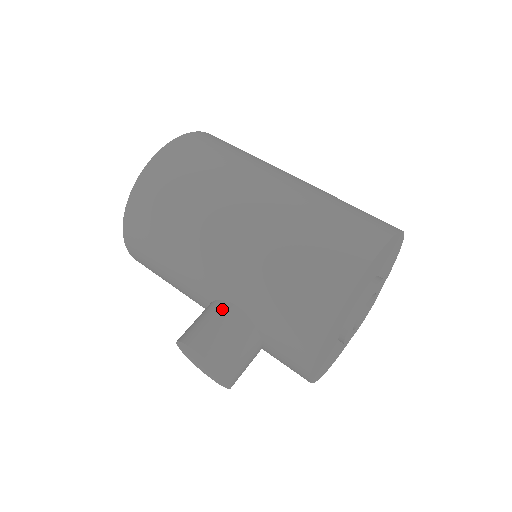
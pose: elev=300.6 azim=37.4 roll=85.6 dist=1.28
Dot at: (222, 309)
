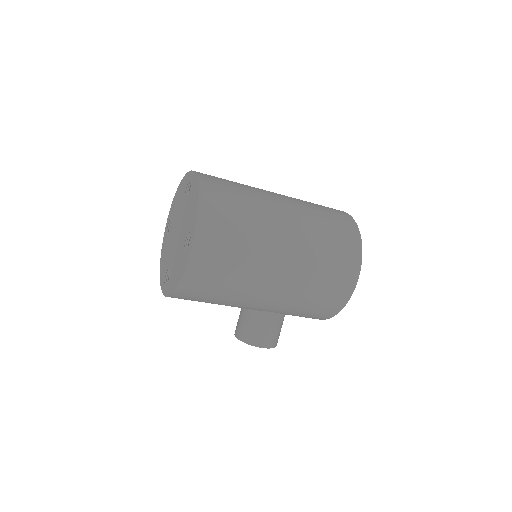
Dot at: (266, 318)
